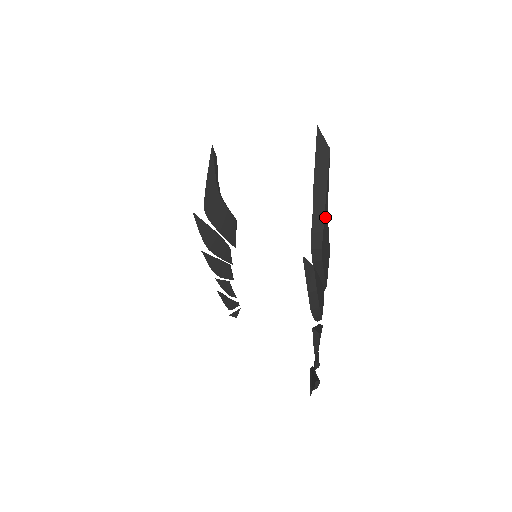
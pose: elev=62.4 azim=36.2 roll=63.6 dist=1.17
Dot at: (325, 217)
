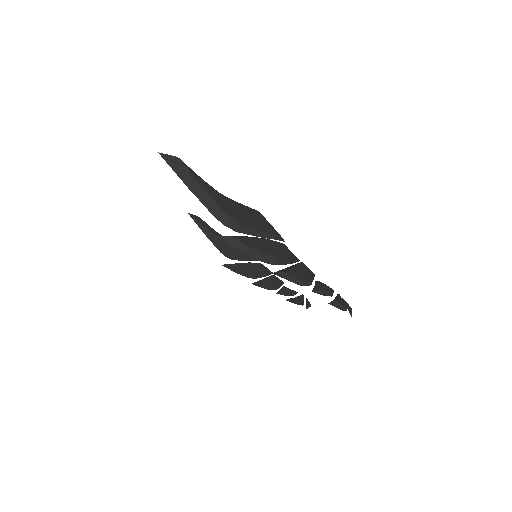
Dot at: (215, 198)
